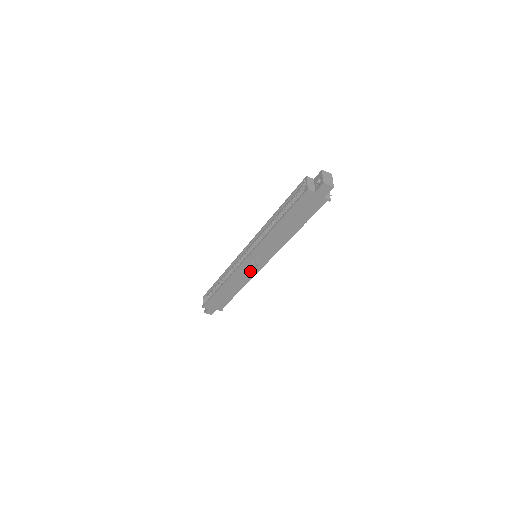
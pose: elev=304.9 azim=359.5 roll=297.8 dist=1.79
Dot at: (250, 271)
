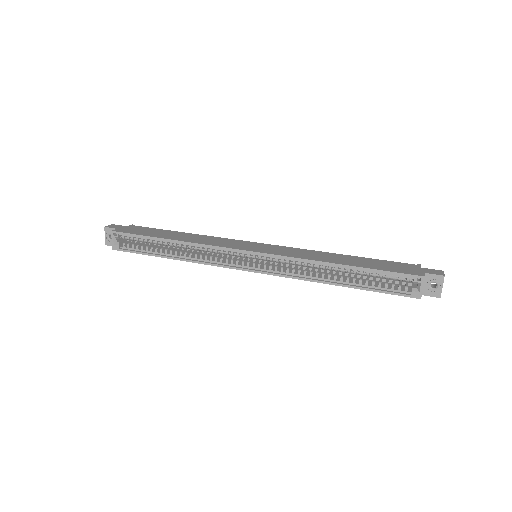
Dot at: occluded
